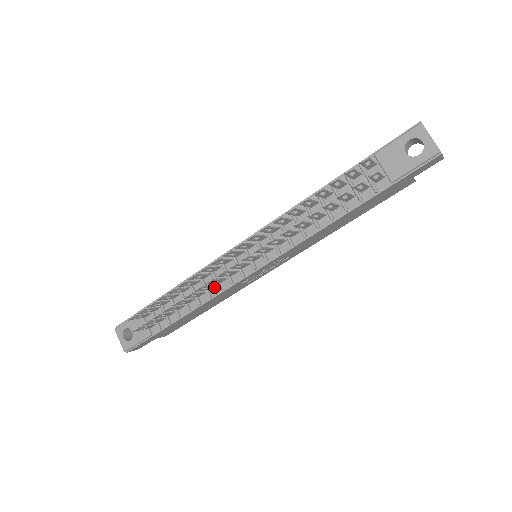
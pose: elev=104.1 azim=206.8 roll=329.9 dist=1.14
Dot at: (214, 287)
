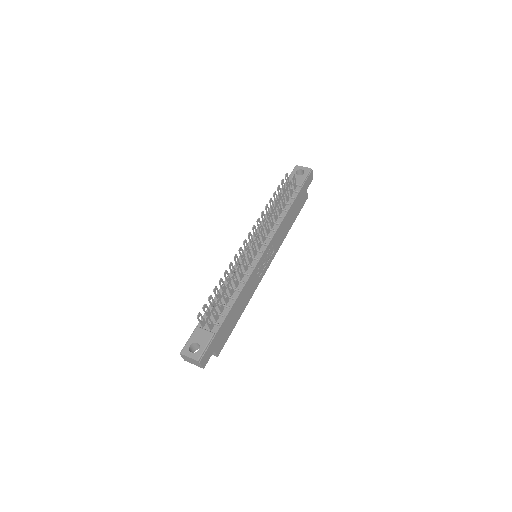
Dot at: (243, 277)
